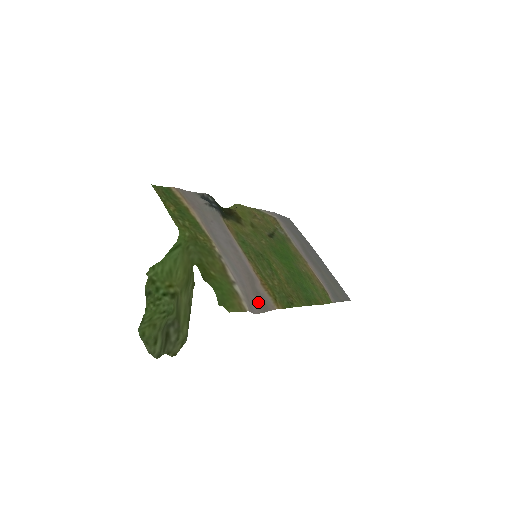
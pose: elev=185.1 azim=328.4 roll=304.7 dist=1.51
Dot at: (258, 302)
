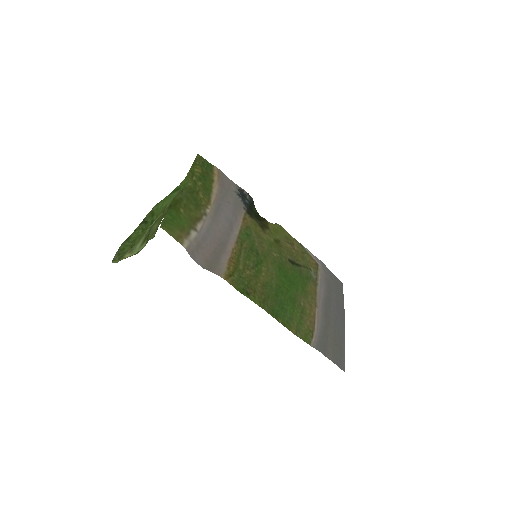
Dot at: (209, 261)
